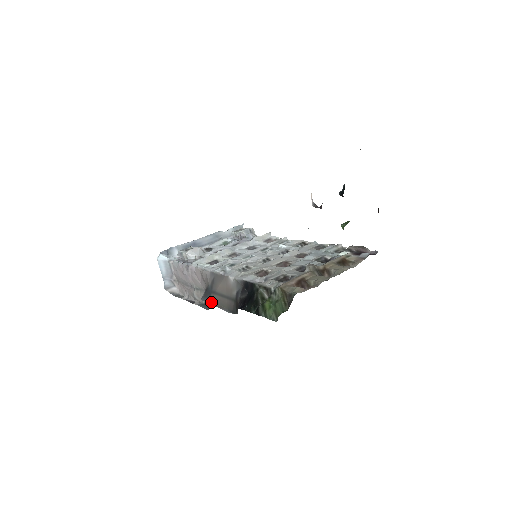
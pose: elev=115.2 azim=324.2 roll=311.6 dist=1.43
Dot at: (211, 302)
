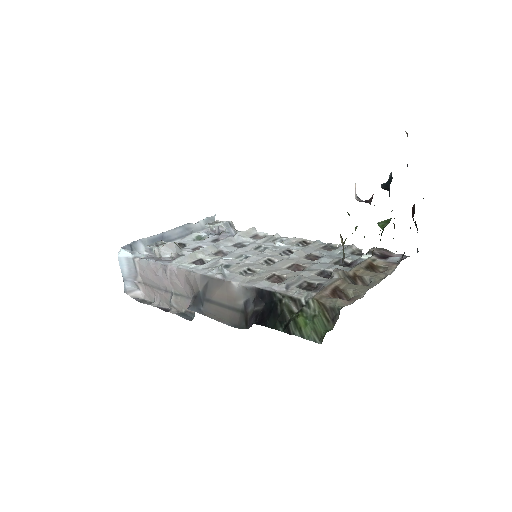
Dot at: (204, 313)
